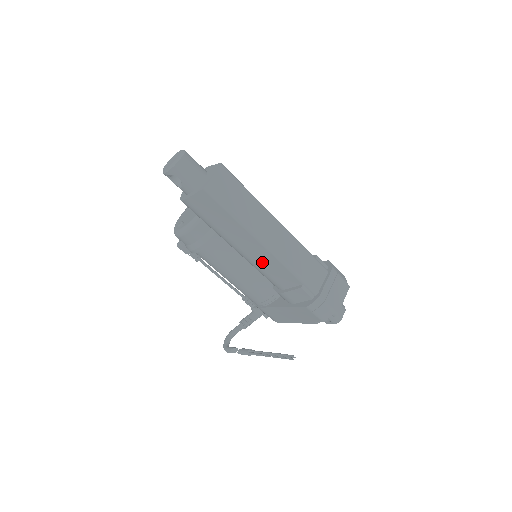
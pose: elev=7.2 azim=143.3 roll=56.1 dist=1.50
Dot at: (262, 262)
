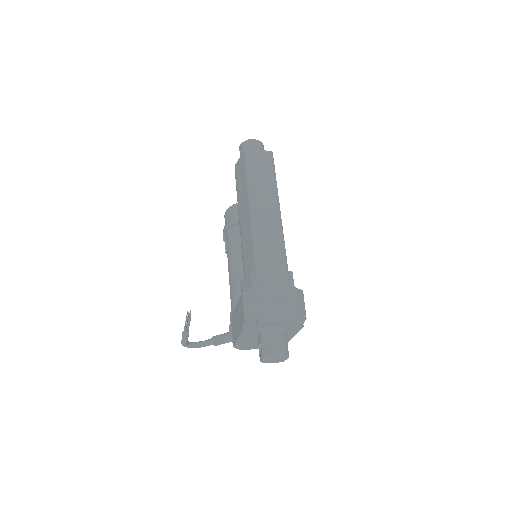
Dot at: (245, 238)
